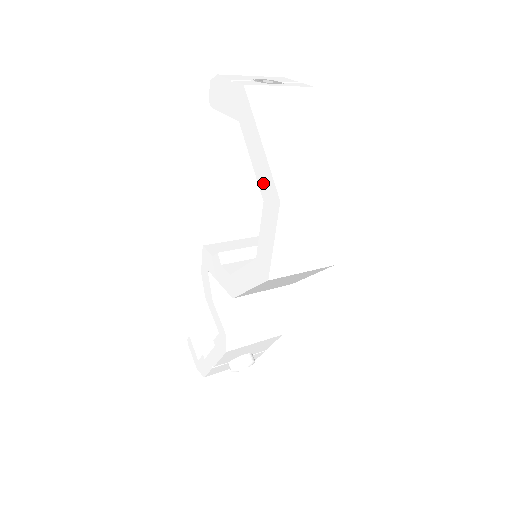
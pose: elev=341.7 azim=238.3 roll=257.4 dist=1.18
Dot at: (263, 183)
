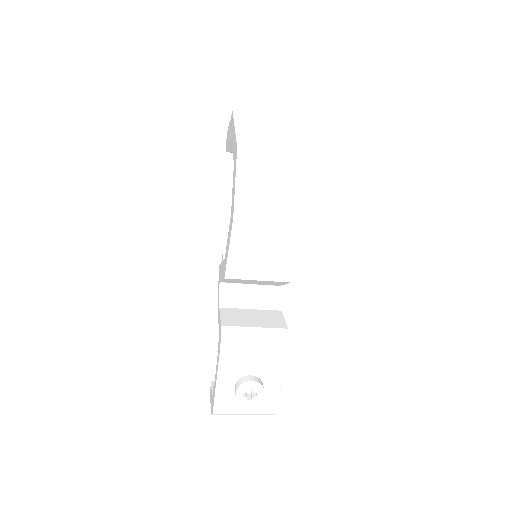
Dot at: (234, 151)
